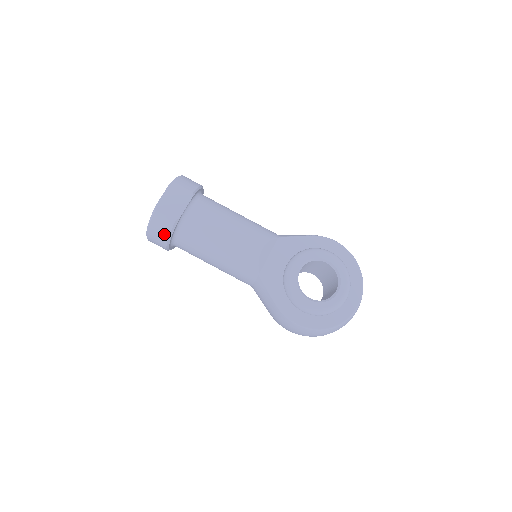
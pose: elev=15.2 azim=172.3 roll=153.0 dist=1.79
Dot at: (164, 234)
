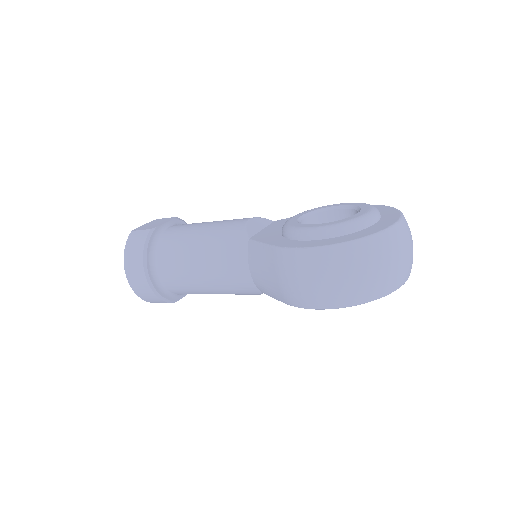
Dot at: (139, 249)
